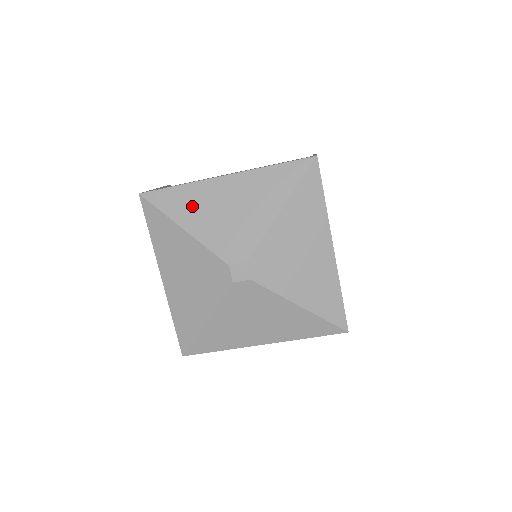
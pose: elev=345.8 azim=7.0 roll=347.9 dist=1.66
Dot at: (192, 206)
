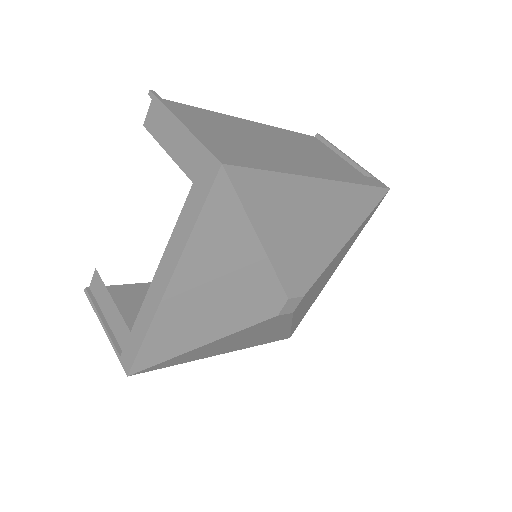
Dot at: (280, 210)
